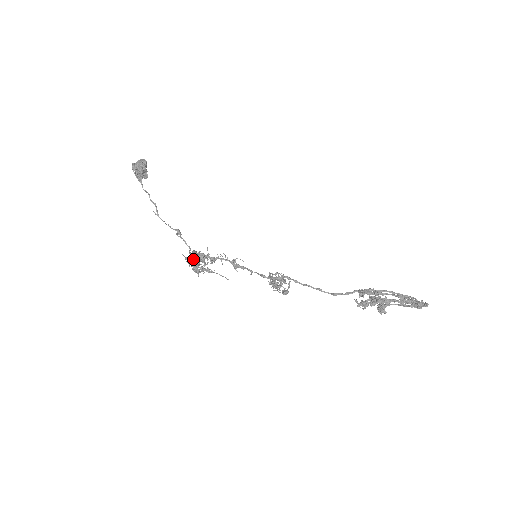
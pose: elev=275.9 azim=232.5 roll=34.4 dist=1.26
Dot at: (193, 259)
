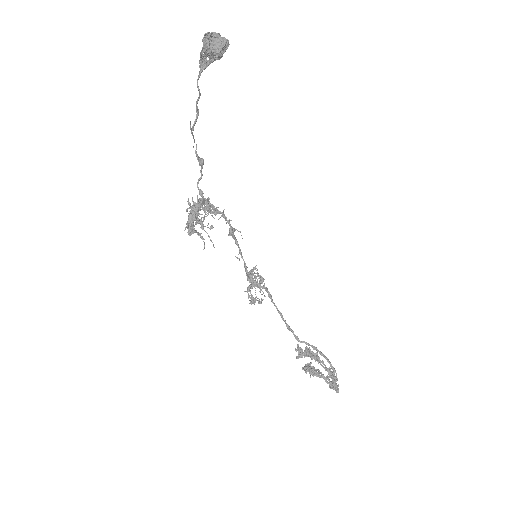
Dot at: (194, 219)
